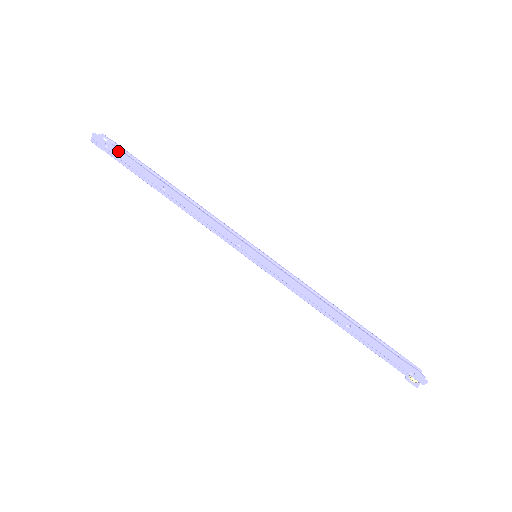
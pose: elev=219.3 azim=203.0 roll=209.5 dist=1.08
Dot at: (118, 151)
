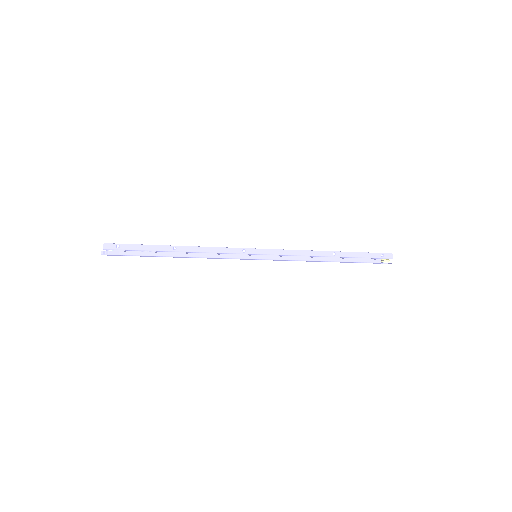
Dot at: (129, 244)
